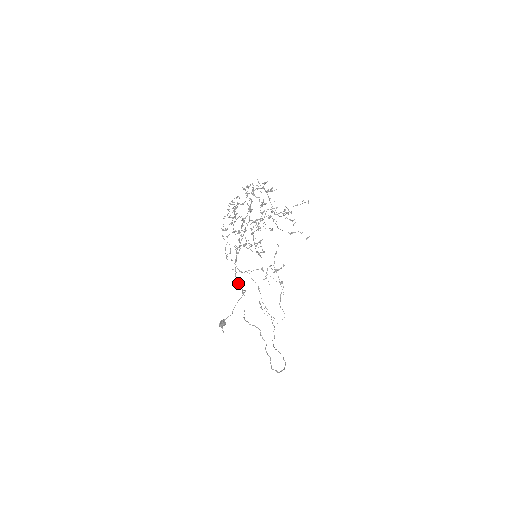
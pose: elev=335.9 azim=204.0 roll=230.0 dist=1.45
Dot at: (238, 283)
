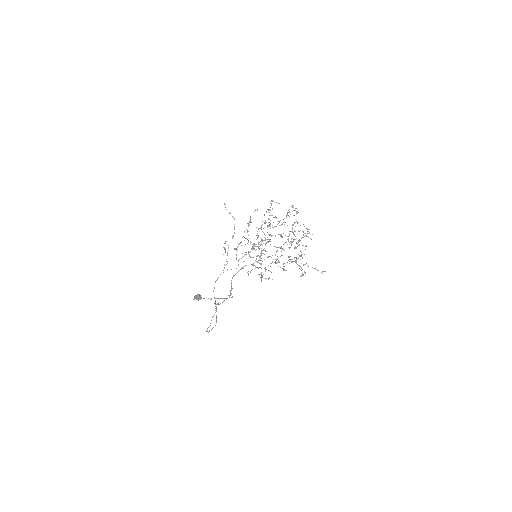
Dot at: (231, 286)
